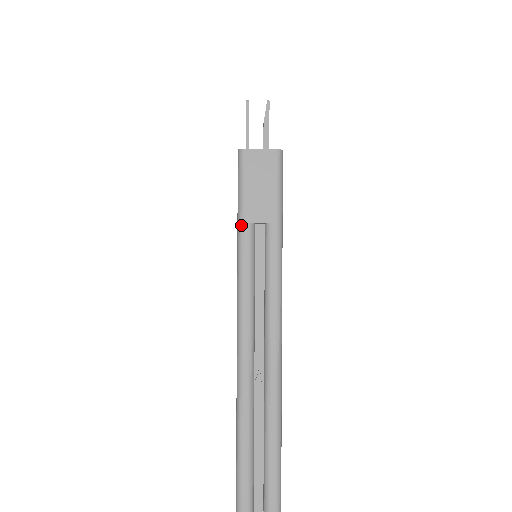
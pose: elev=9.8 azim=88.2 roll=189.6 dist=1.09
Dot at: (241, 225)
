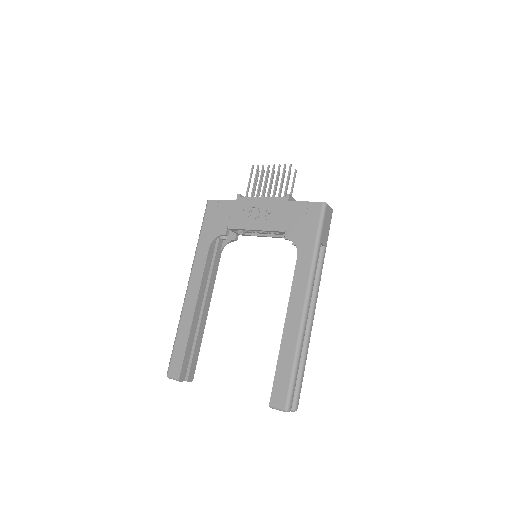
Dot at: (319, 243)
